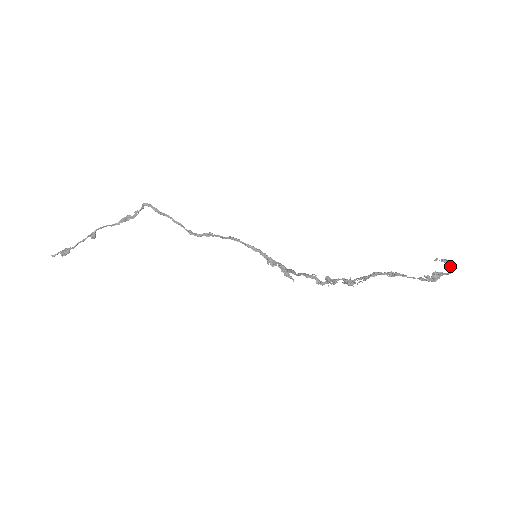
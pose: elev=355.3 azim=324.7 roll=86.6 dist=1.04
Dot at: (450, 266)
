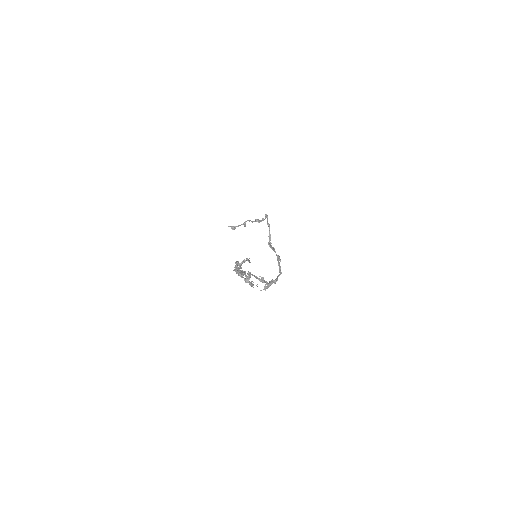
Dot at: (243, 262)
